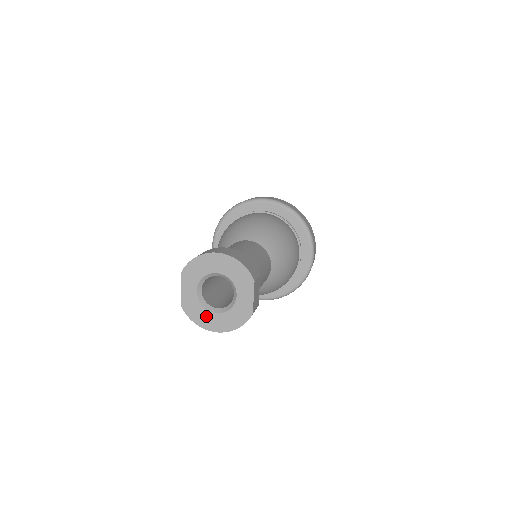
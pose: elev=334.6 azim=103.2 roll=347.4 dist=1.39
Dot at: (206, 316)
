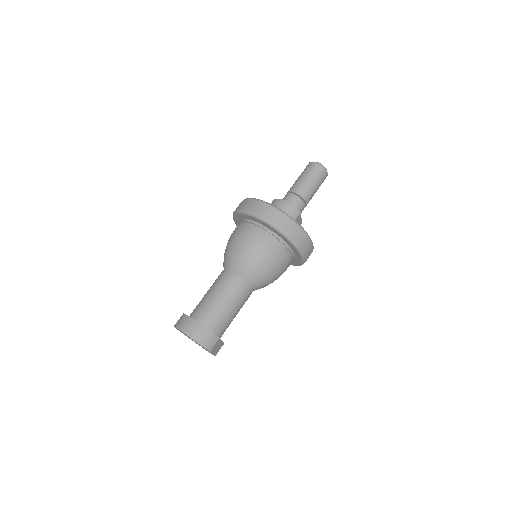
Dot at: occluded
